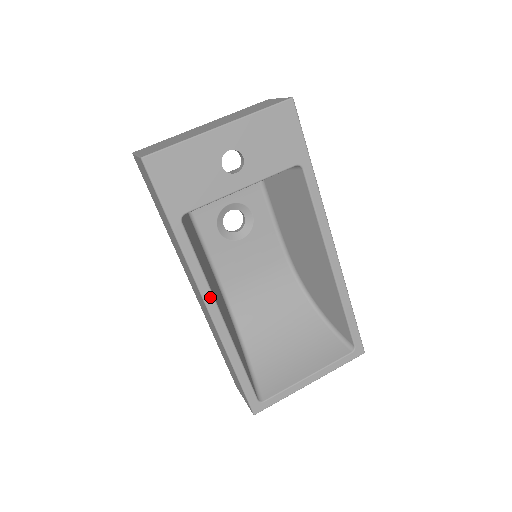
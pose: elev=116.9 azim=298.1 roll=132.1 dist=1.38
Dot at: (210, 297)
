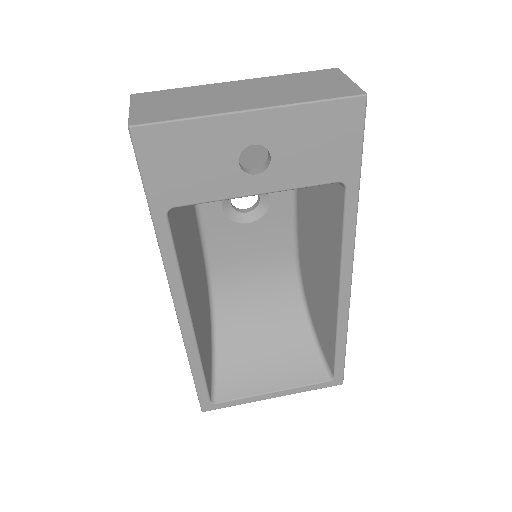
Dot at: (182, 301)
